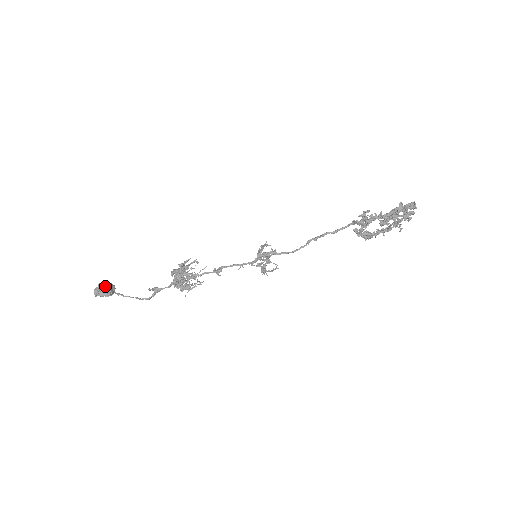
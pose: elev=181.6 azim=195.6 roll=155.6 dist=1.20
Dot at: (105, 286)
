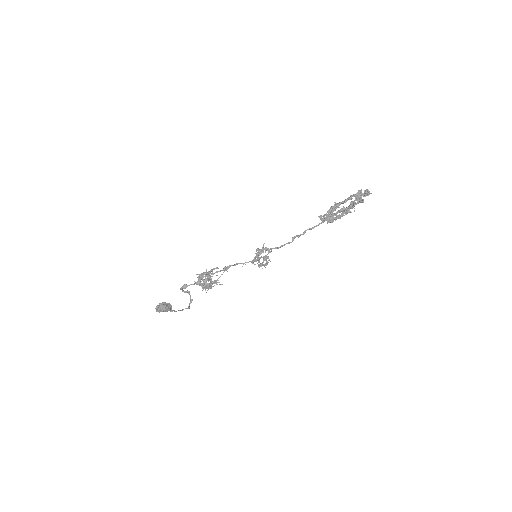
Dot at: (163, 302)
